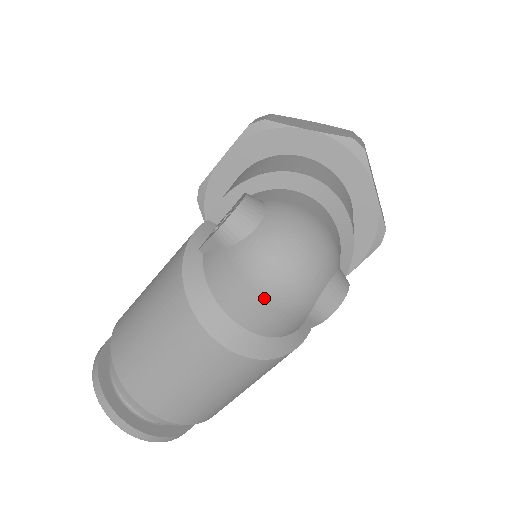
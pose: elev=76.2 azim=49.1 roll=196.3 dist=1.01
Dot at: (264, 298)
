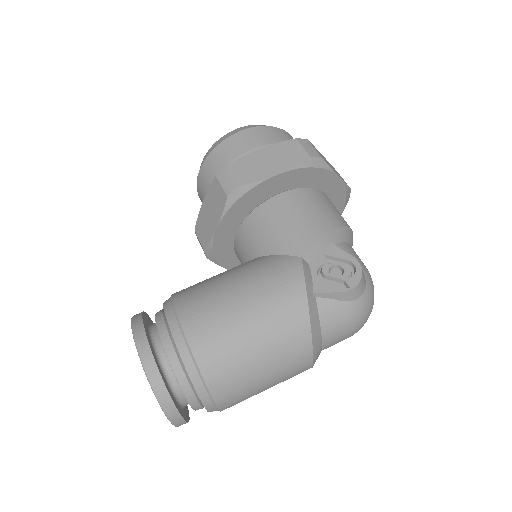
Dot at: (349, 335)
